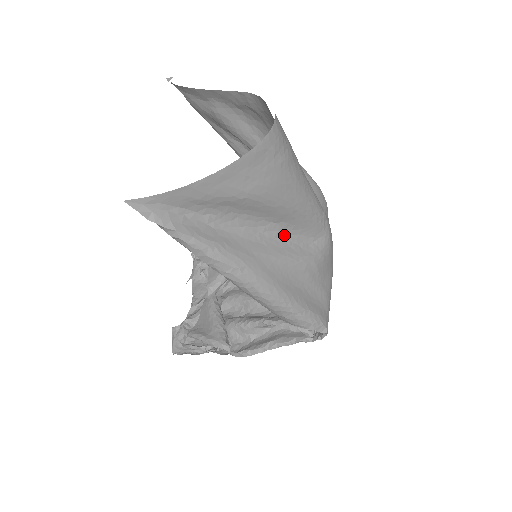
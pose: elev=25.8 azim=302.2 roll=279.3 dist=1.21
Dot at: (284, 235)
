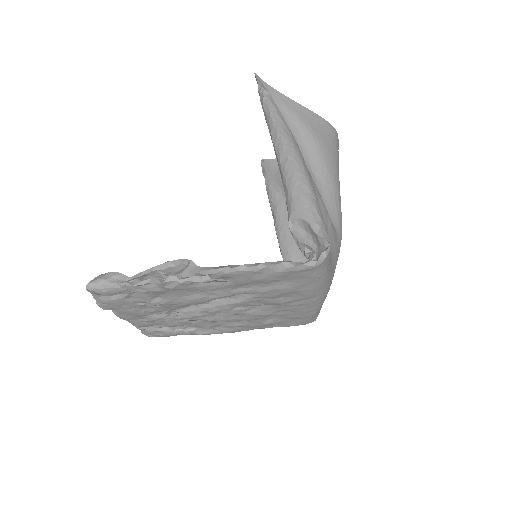
Dot at: occluded
